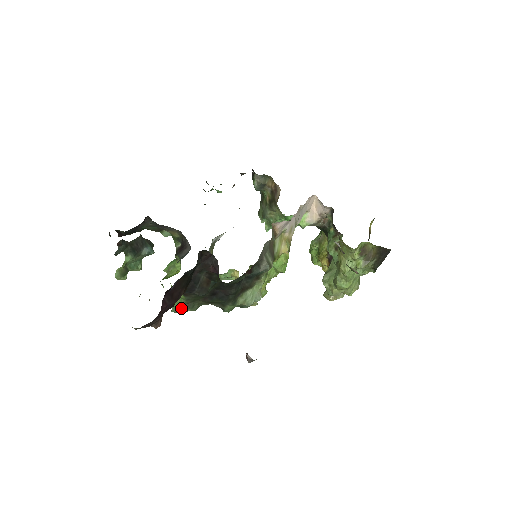
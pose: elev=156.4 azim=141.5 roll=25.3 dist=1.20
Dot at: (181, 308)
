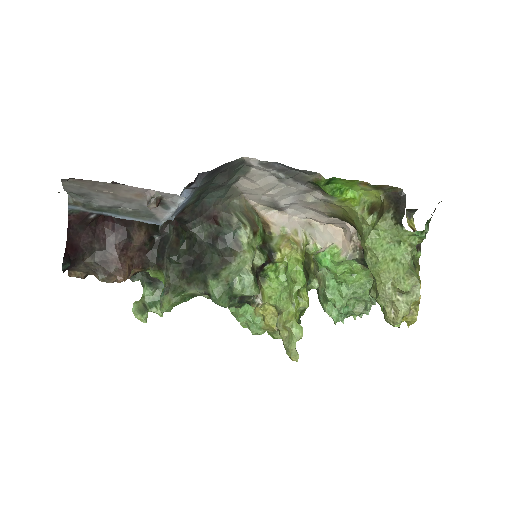
Dot at: (163, 292)
